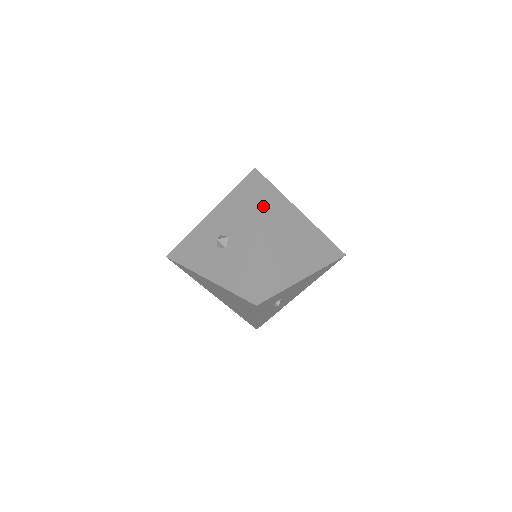
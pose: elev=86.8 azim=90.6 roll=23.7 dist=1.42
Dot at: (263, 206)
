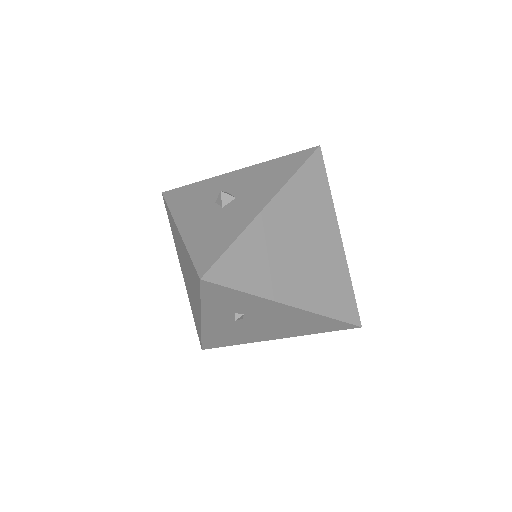
Dot at: (299, 188)
